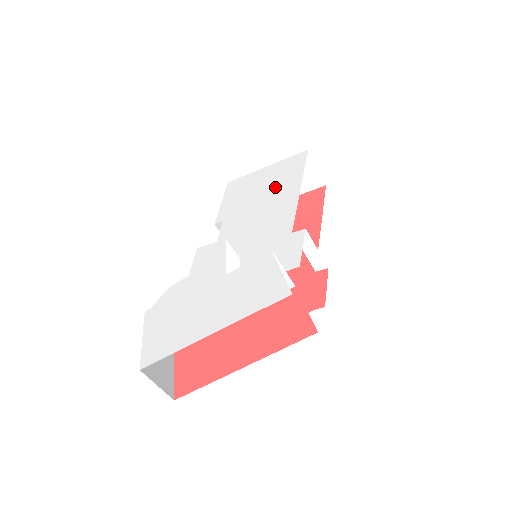
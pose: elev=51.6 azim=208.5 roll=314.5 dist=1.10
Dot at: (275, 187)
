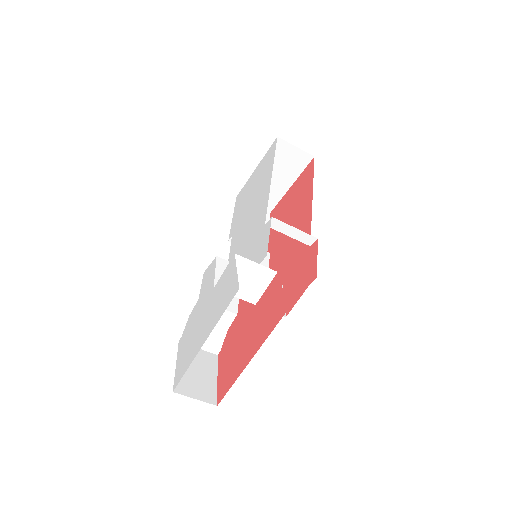
Dot at: (258, 186)
